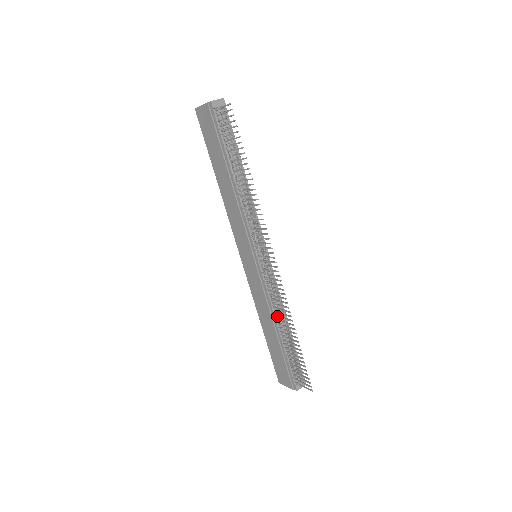
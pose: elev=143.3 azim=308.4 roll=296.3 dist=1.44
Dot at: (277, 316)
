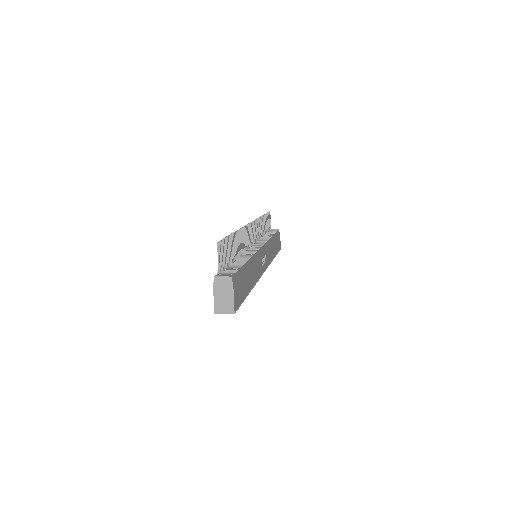
Dot at: occluded
